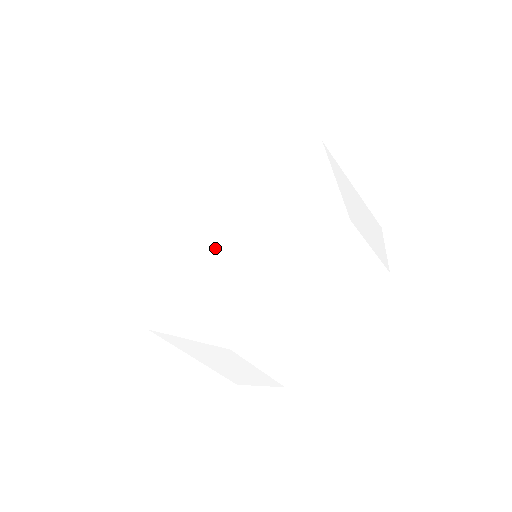
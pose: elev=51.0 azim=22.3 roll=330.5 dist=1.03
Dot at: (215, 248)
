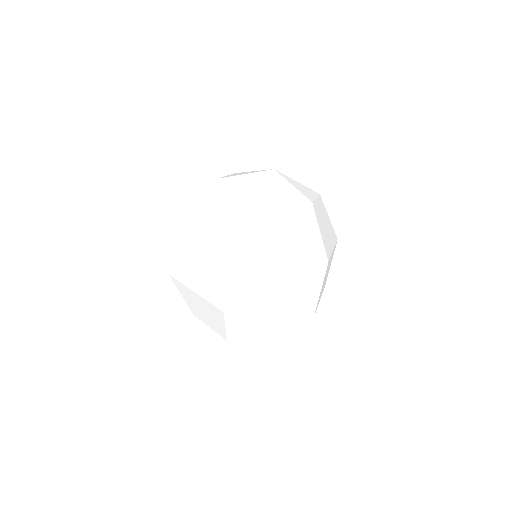
Dot at: (206, 204)
